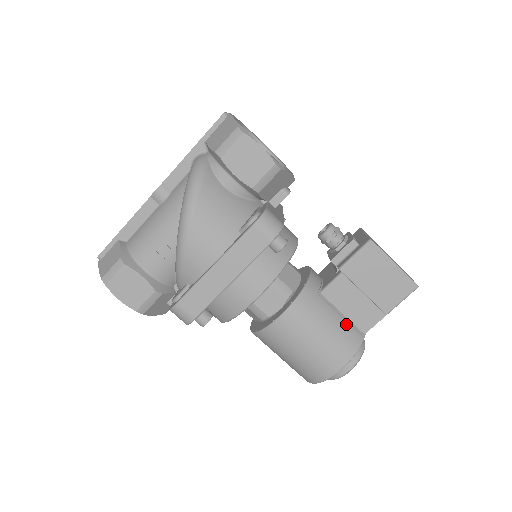
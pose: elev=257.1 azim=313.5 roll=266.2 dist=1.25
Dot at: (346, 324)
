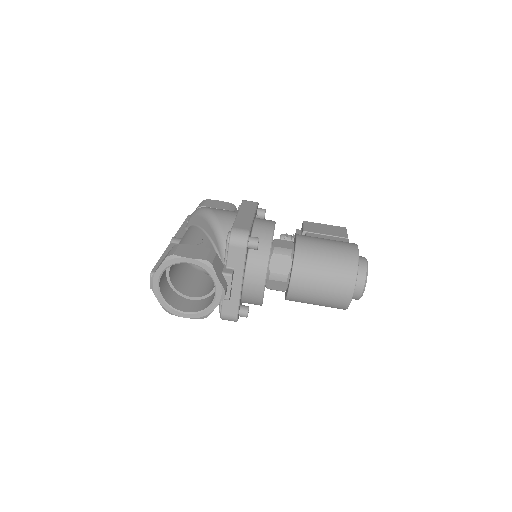
Dot at: occluded
